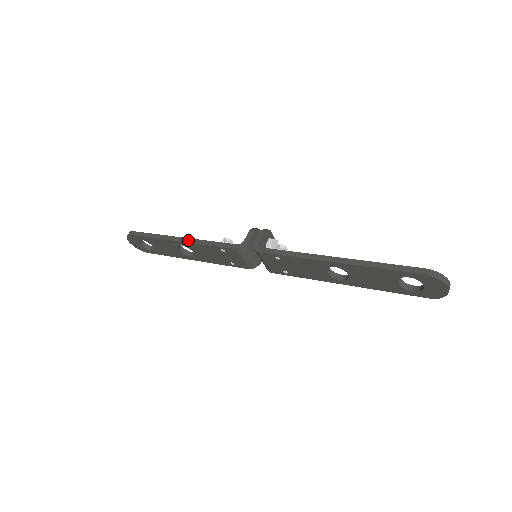
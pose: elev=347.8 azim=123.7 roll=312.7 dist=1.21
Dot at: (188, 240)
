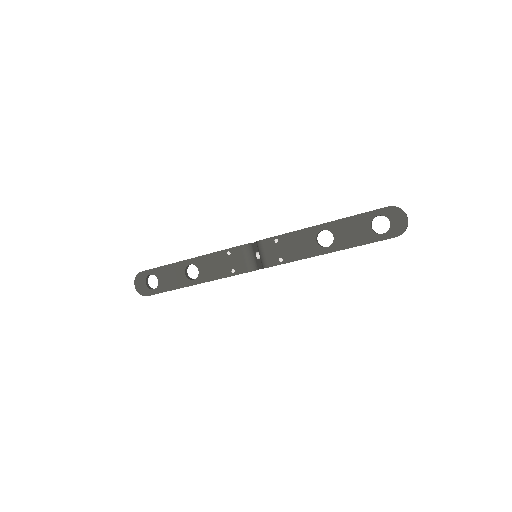
Dot at: (198, 256)
